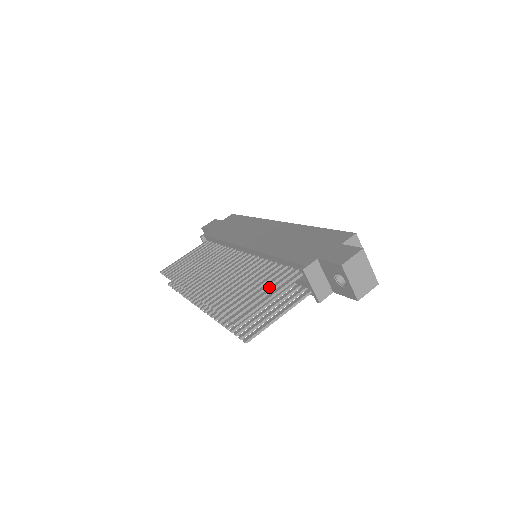
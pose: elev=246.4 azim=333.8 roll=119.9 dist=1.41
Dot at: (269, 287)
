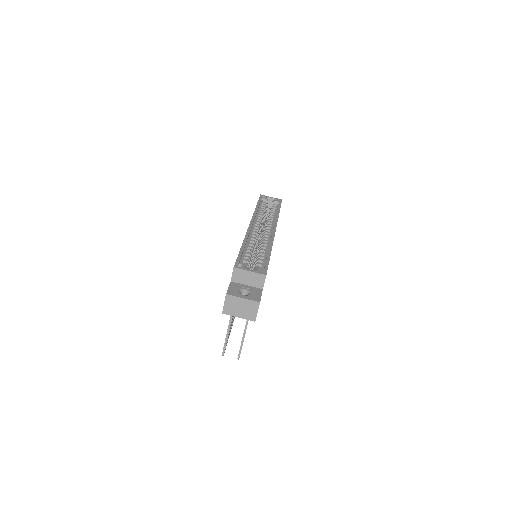
Dot at: occluded
